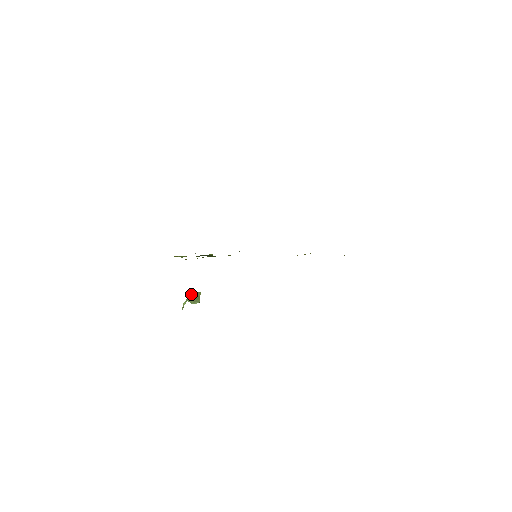
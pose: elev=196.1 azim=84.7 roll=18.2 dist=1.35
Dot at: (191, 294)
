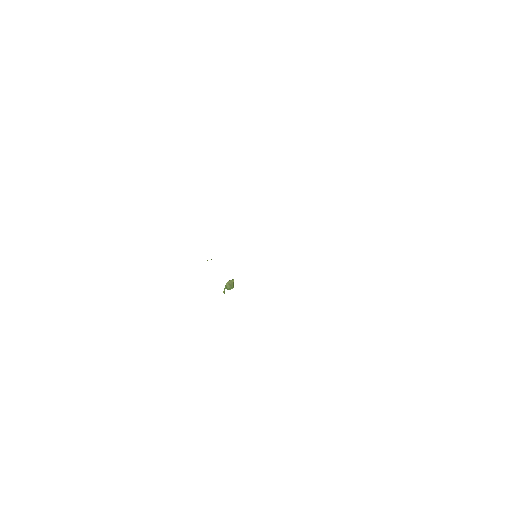
Dot at: (226, 283)
